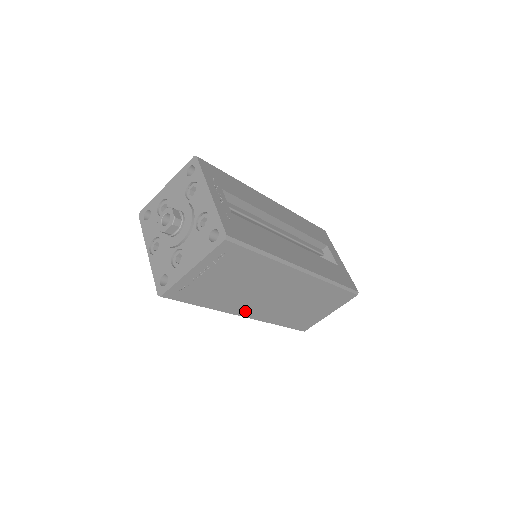
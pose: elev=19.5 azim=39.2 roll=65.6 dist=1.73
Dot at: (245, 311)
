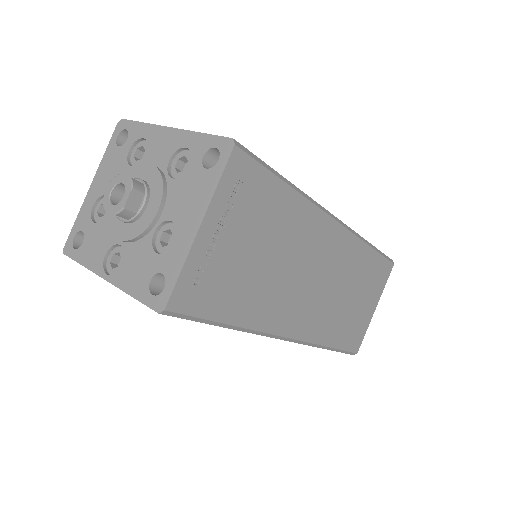
Dot at: (287, 324)
